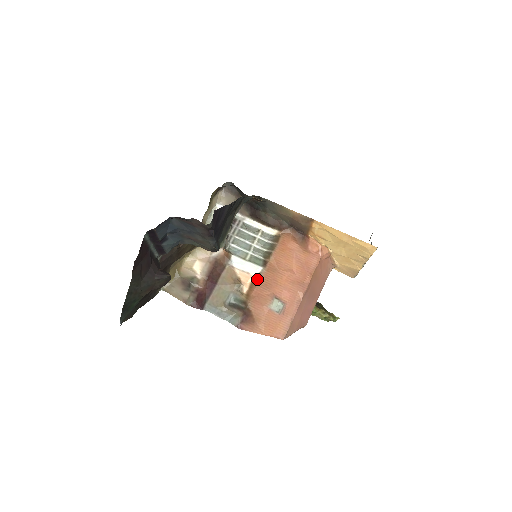
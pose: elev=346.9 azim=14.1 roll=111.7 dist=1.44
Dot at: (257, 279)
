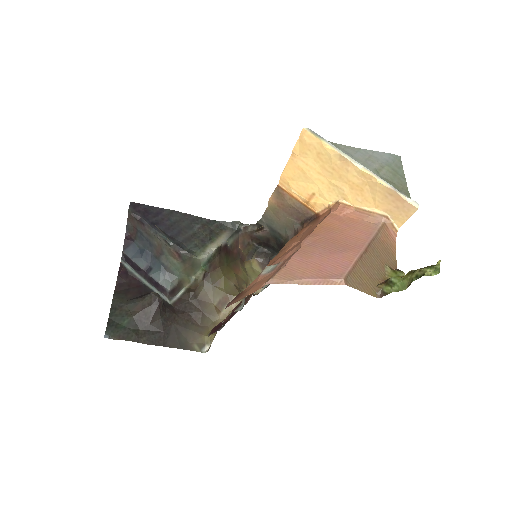
Dot at: occluded
